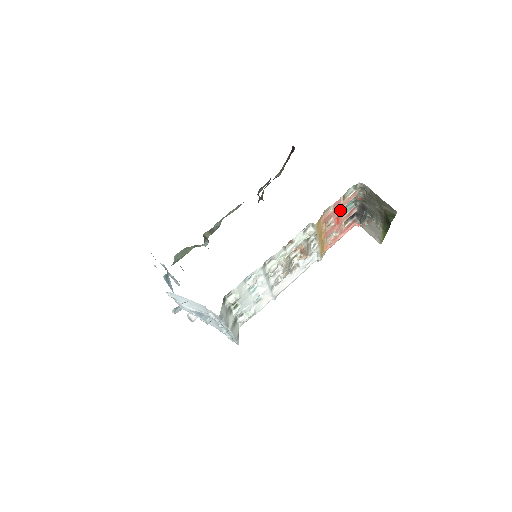
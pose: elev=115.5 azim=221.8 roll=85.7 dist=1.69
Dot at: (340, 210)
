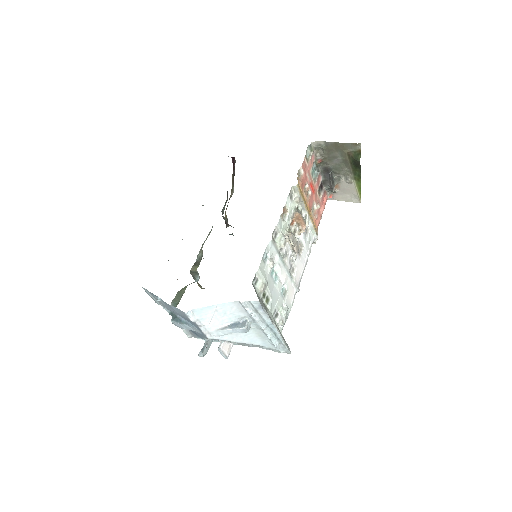
Dot at: (309, 175)
